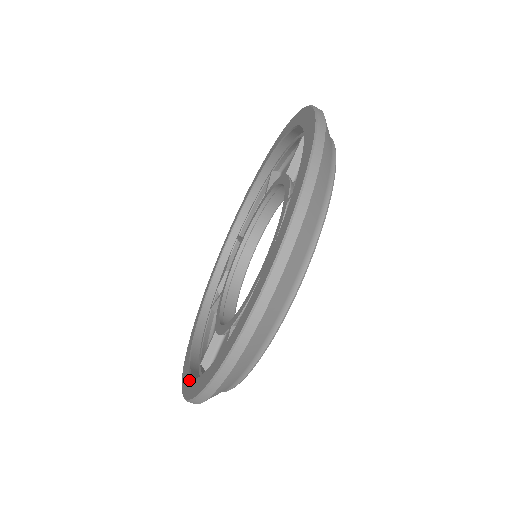
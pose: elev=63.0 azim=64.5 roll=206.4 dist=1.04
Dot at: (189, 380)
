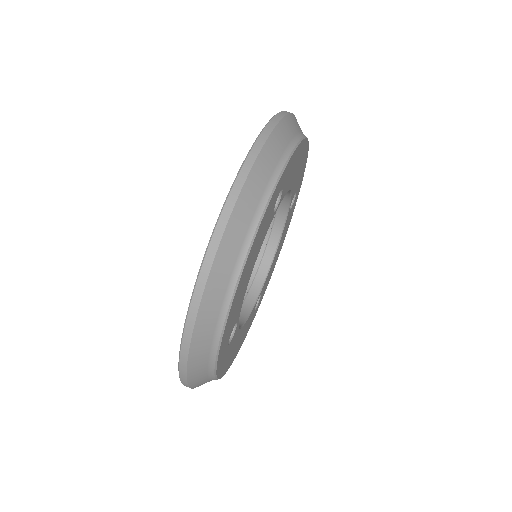
Dot at: occluded
